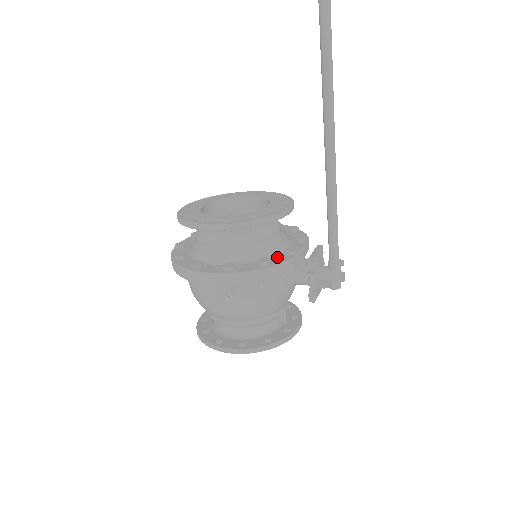
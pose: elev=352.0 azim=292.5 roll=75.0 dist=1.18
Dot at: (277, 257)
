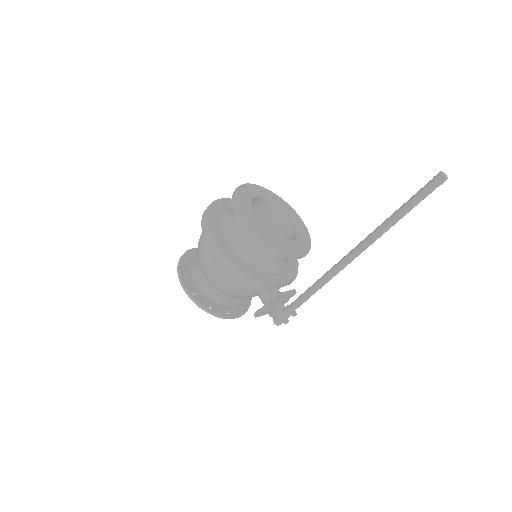
Dot at: (262, 274)
